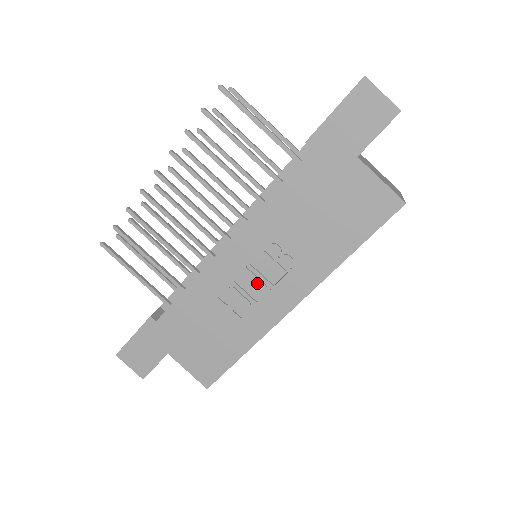
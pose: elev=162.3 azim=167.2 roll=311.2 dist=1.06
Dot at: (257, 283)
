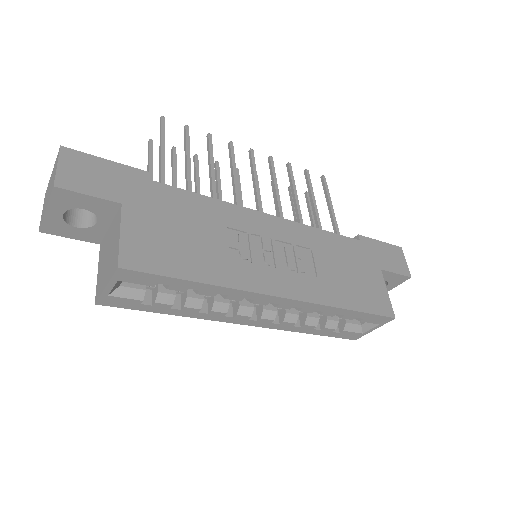
Dot at: (268, 254)
